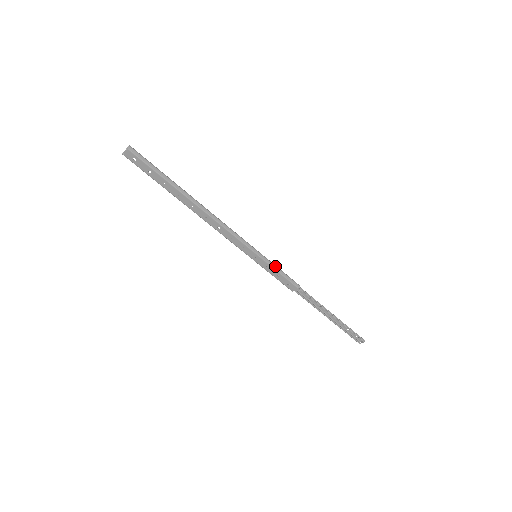
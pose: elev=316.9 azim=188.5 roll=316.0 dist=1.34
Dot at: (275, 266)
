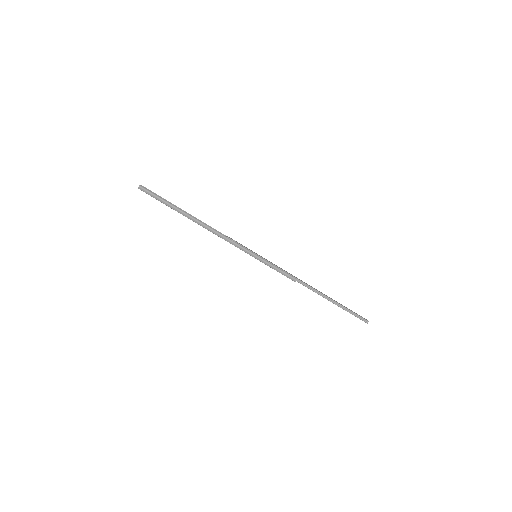
Dot at: (272, 266)
